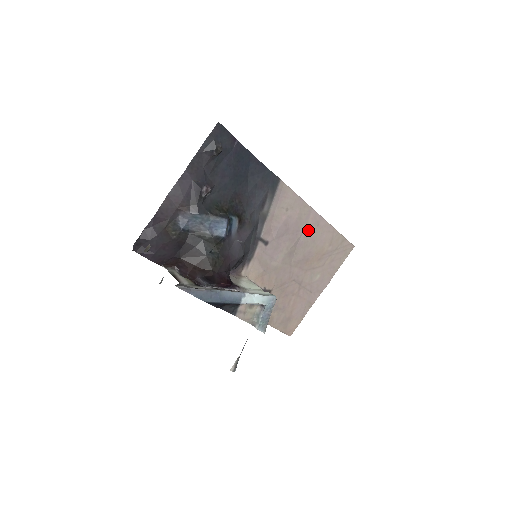
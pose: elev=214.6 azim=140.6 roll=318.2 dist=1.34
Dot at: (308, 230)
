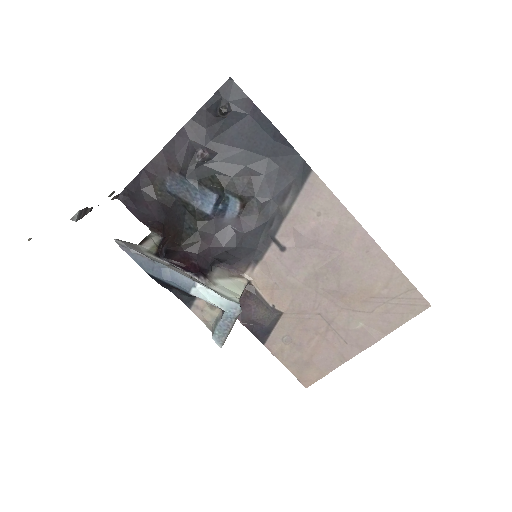
Dot at: (350, 253)
